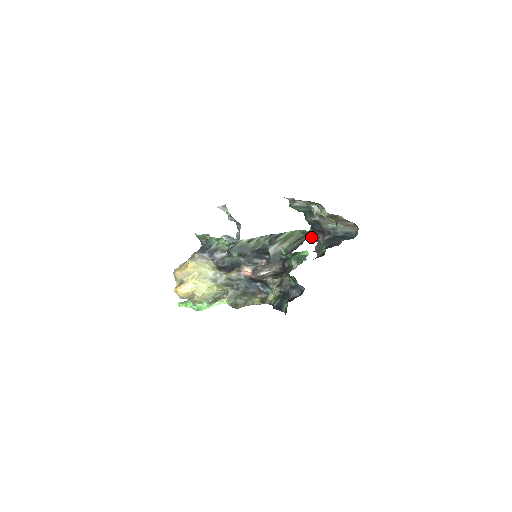
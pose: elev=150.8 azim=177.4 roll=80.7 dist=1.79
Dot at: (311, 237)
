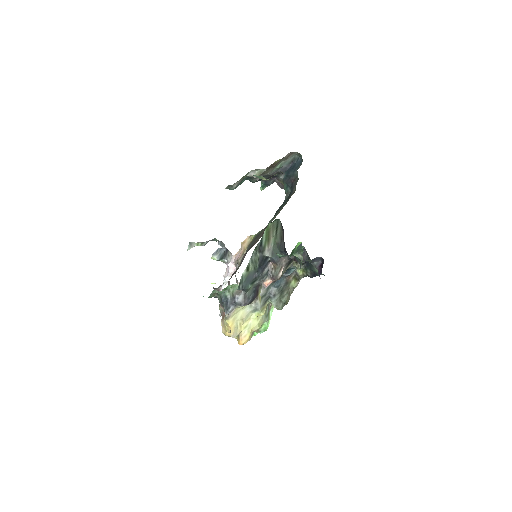
Dot at: (268, 185)
